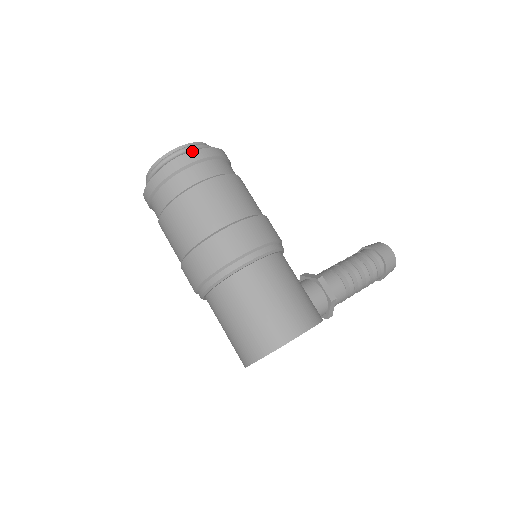
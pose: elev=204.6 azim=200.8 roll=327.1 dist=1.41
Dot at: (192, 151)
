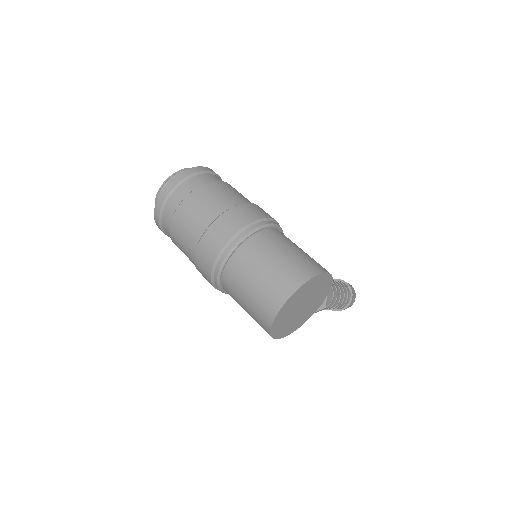
Dot at: (206, 167)
